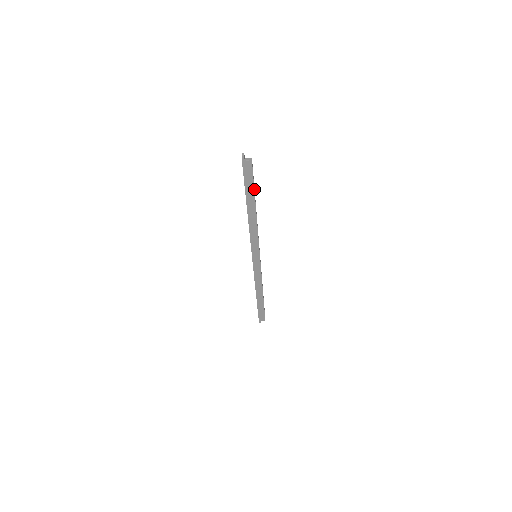
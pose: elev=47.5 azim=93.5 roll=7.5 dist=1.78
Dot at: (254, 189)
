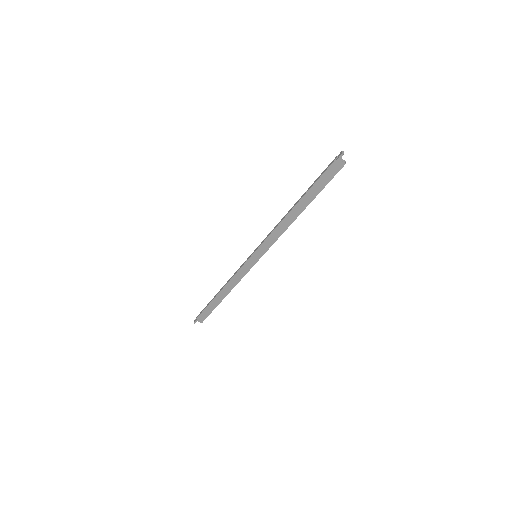
Dot at: (319, 192)
